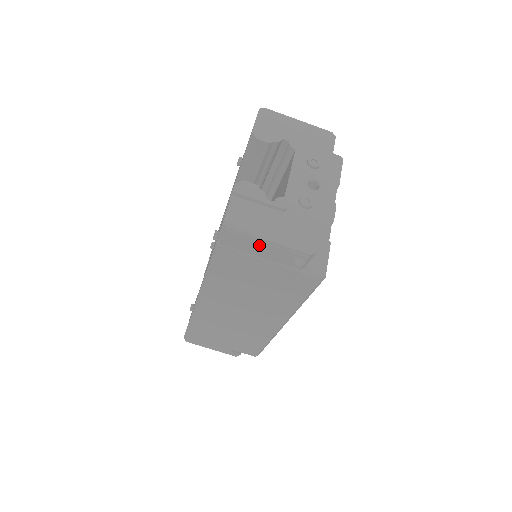
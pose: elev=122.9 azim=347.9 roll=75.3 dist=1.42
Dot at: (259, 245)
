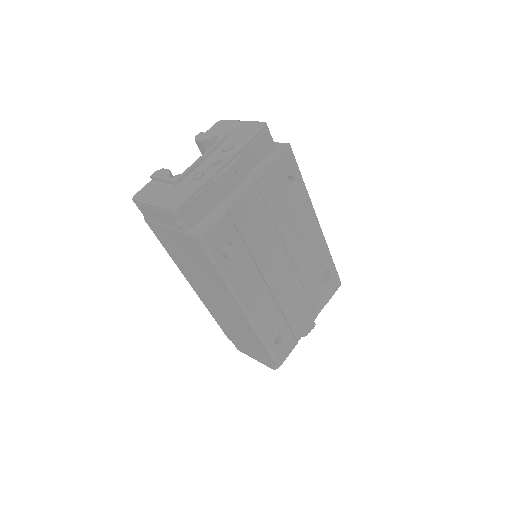
Dot at: (153, 211)
